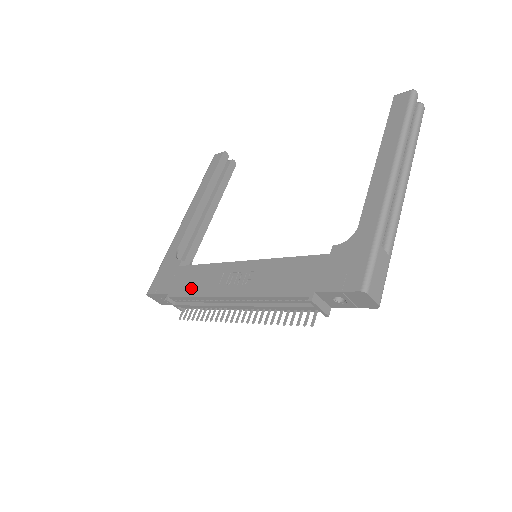
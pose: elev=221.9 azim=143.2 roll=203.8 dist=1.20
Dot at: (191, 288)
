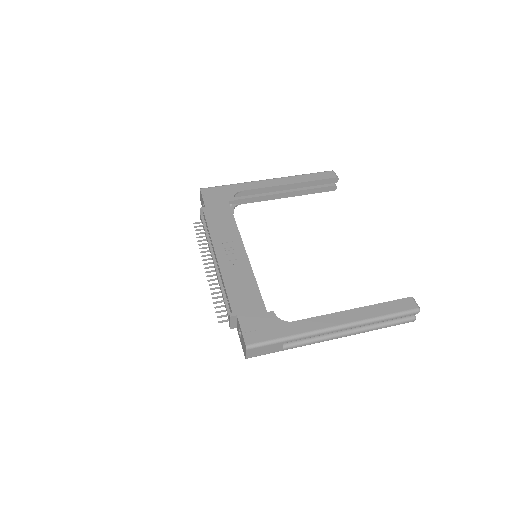
Dot at: (215, 223)
